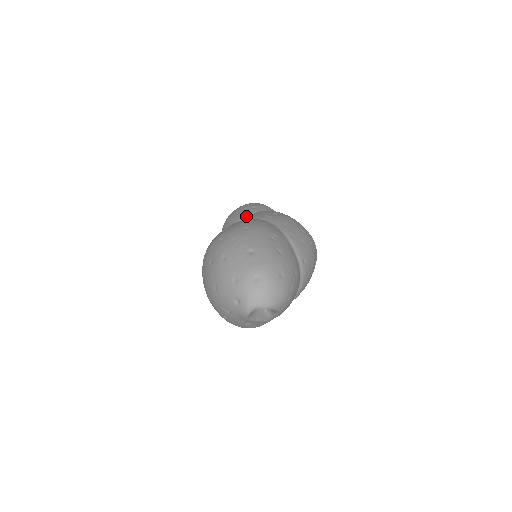
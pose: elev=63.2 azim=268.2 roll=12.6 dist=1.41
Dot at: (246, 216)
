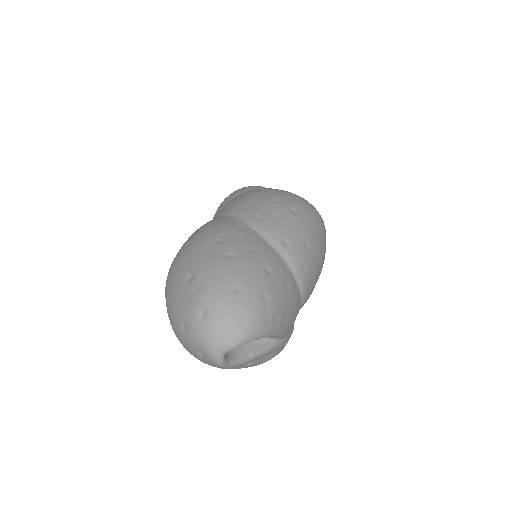
Dot at: occluded
